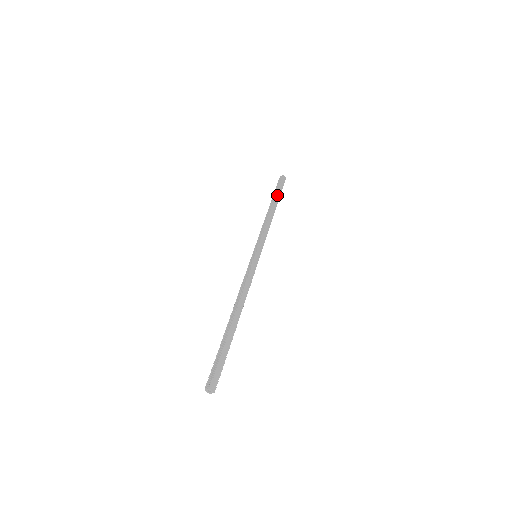
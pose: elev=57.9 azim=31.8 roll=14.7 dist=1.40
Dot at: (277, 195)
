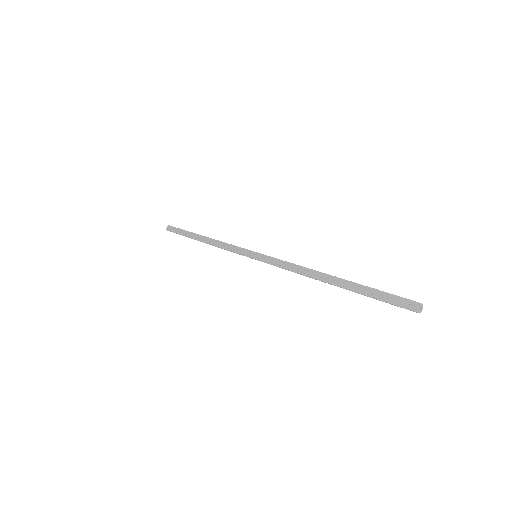
Dot at: occluded
